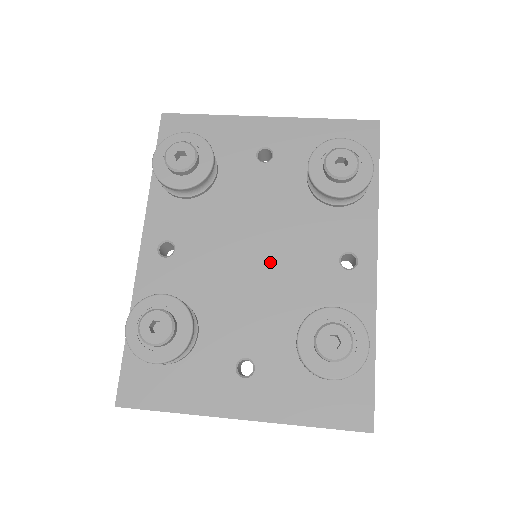
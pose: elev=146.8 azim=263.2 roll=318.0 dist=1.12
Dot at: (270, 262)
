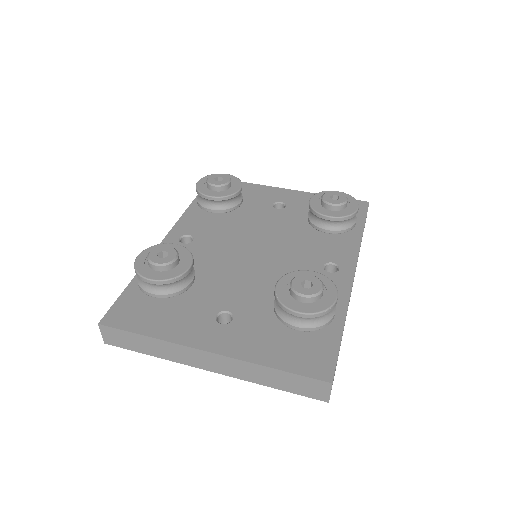
Dot at: (266, 258)
